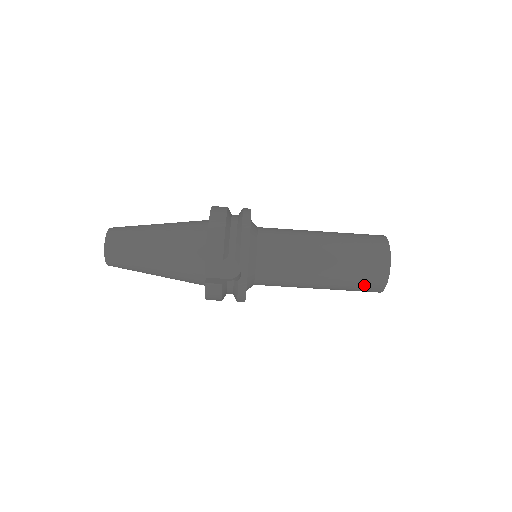
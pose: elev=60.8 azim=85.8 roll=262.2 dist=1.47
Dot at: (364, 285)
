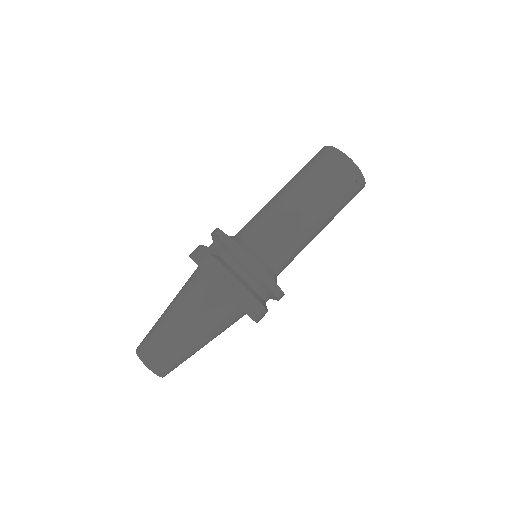
Dot at: (325, 166)
